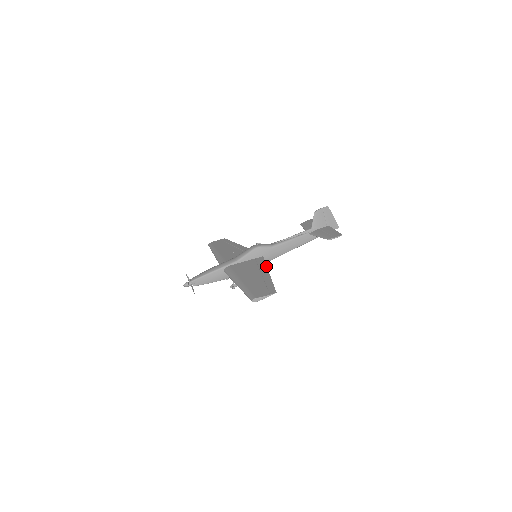
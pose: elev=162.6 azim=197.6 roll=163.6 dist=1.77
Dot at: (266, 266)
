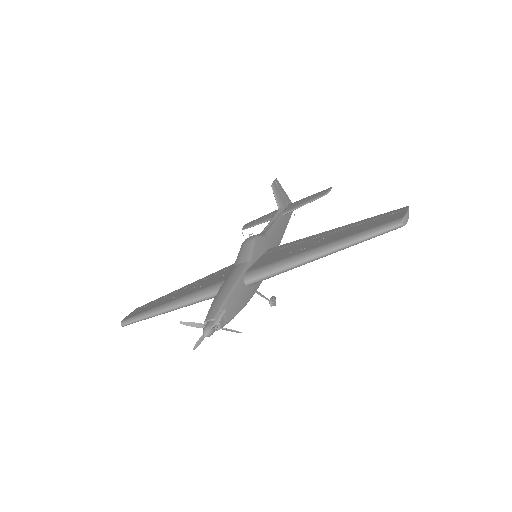
Dot at: occluded
